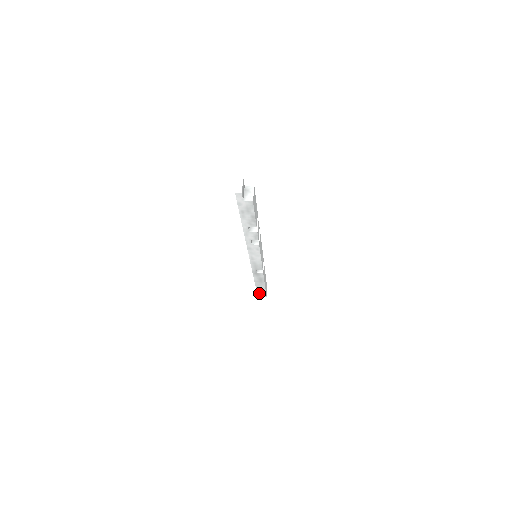
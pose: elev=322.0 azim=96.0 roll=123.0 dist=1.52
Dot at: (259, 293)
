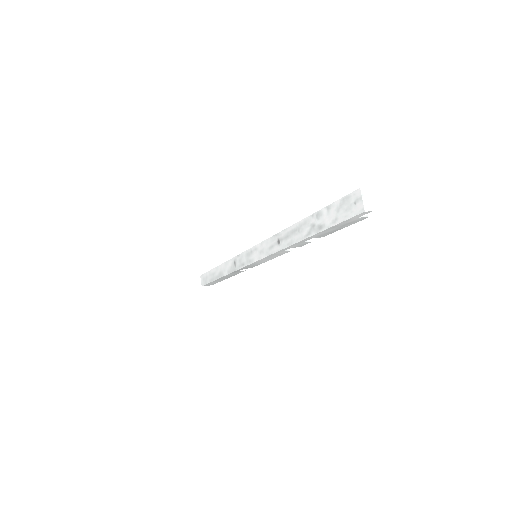
Dot at: (208, 284)
